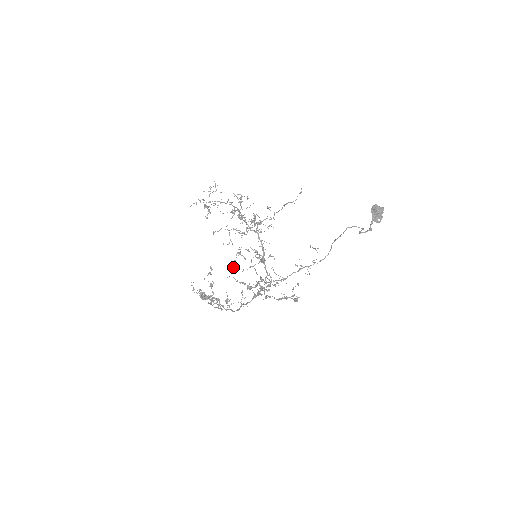
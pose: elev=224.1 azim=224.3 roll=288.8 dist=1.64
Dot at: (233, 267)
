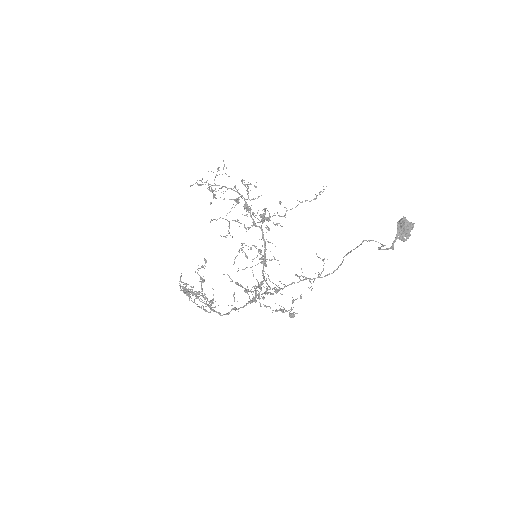
Dot at: (233, 264)
